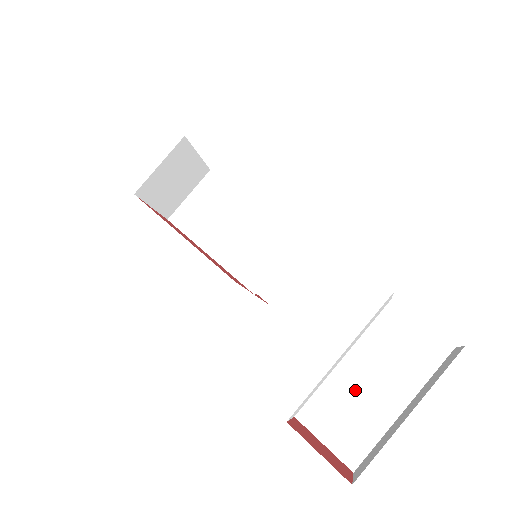
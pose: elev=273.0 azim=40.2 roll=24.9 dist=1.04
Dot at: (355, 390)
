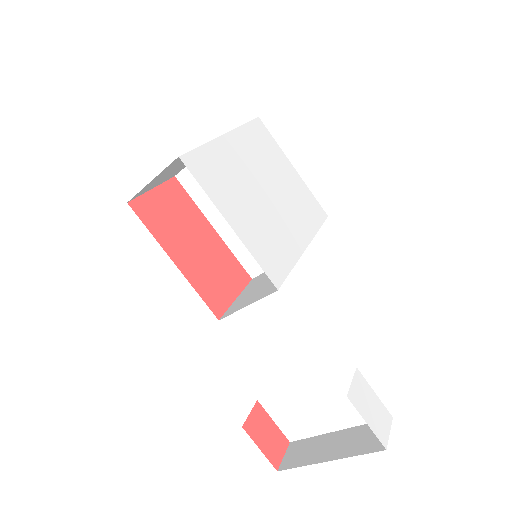
Dot at: (305, 406)
